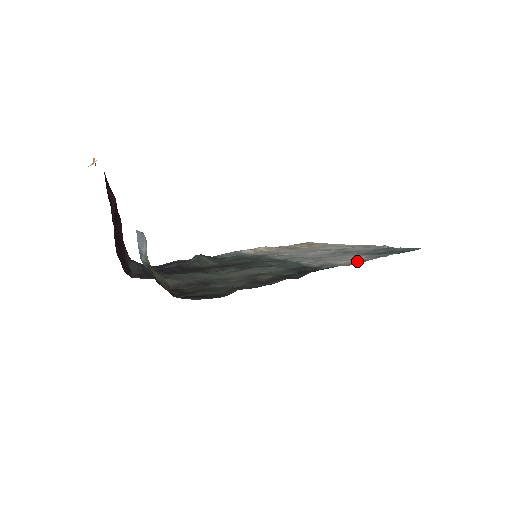
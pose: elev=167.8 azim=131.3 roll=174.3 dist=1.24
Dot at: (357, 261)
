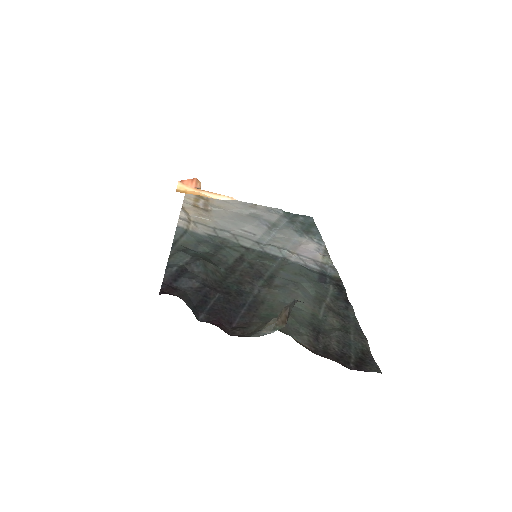
Dot at: (325, 254)
